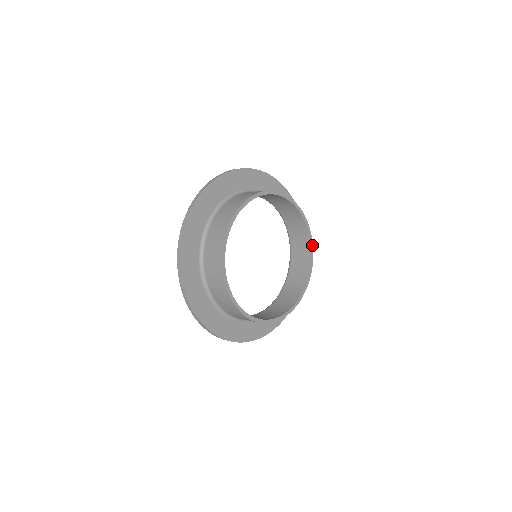
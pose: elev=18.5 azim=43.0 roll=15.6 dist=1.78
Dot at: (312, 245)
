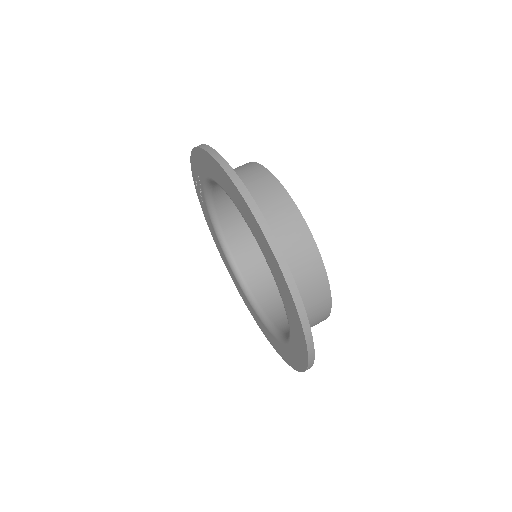
Dot at: occluded
